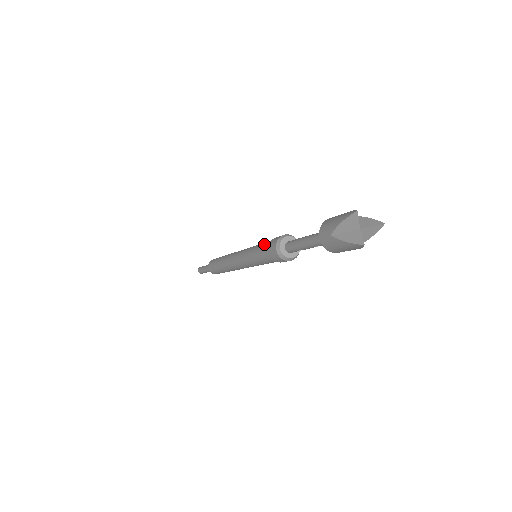
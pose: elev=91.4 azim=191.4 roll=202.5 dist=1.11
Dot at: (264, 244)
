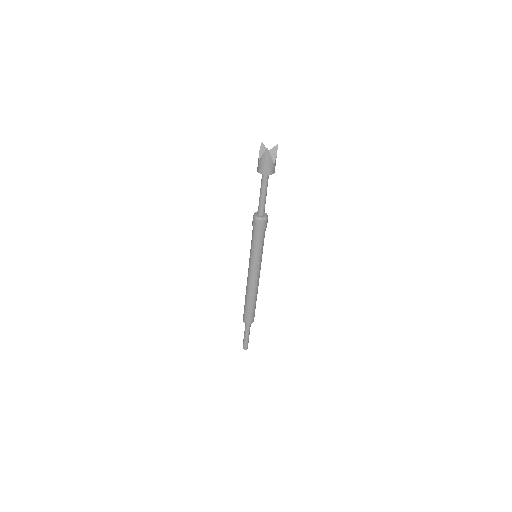
Dot at: occluded
